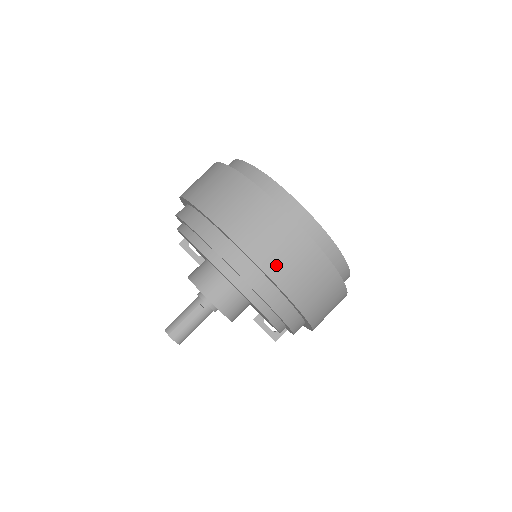
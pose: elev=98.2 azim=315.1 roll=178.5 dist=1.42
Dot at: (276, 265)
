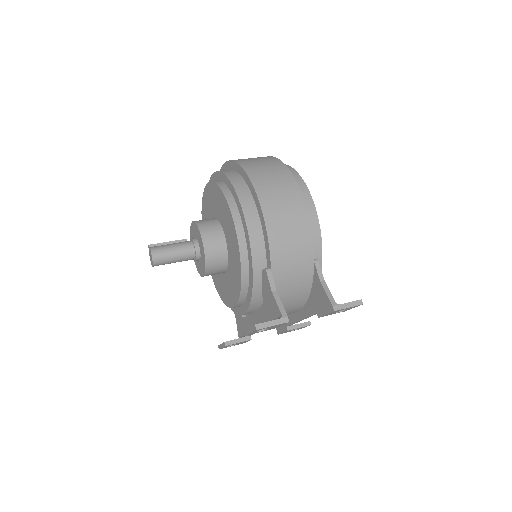
Dot at: occluded
